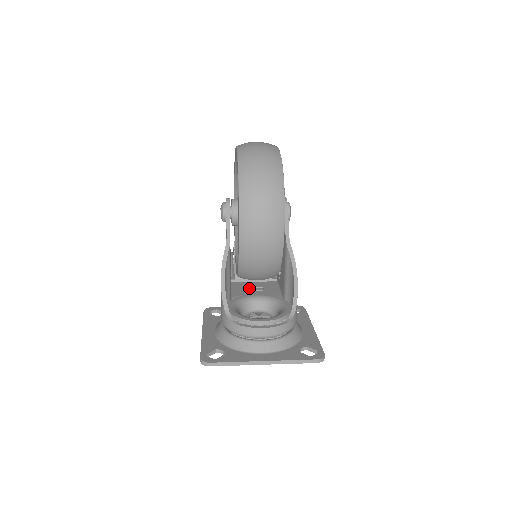
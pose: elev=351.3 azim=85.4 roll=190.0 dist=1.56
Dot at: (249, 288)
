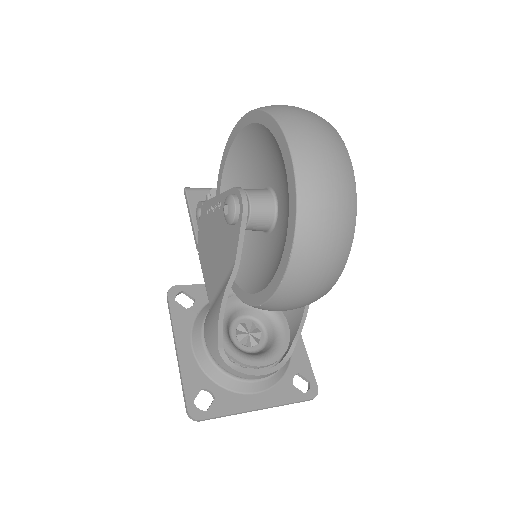
Dot at: occluded
